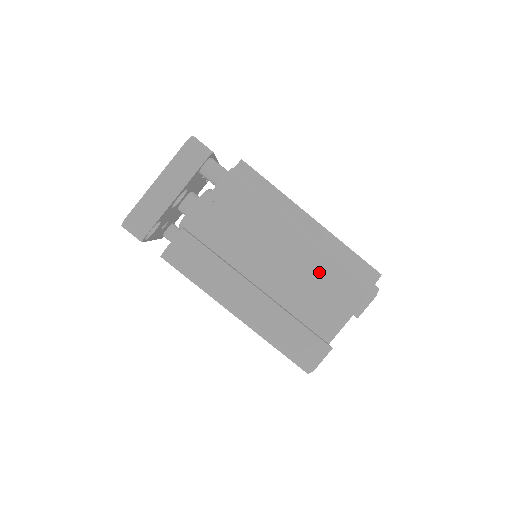
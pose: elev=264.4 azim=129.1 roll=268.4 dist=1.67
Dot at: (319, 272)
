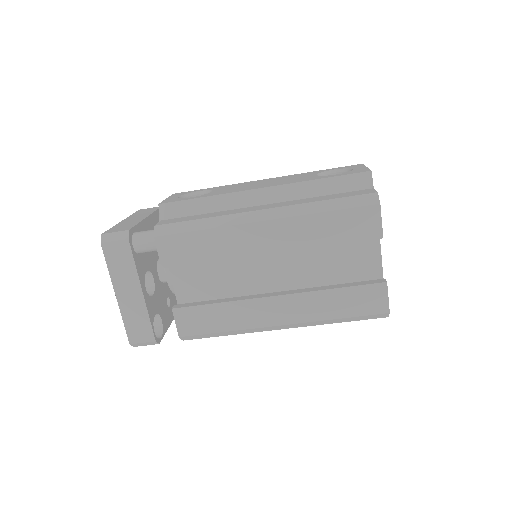
Dot at: (309, 235)
